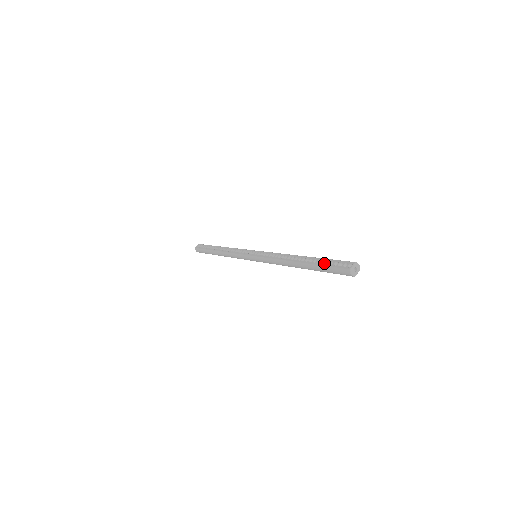
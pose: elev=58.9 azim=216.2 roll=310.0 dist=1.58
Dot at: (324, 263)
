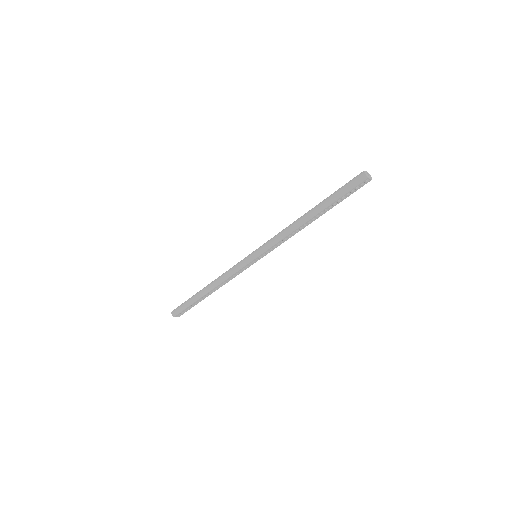
Dot at: (338, 191)
